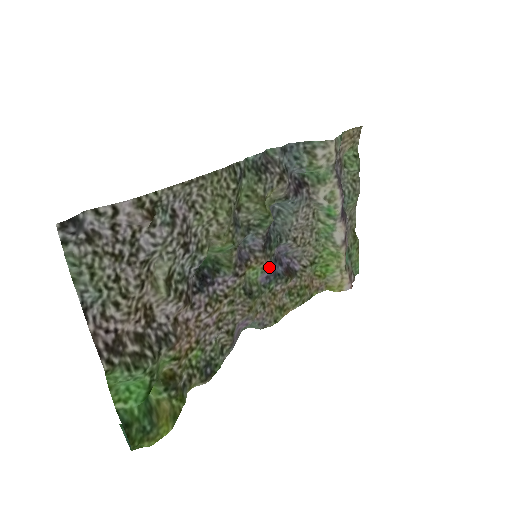
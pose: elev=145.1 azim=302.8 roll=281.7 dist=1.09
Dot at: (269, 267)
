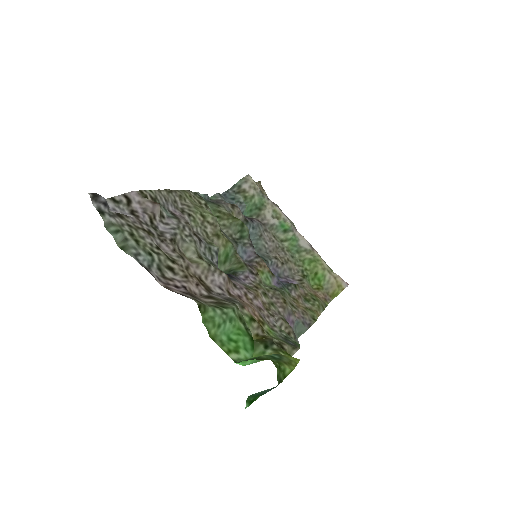
Dot at: (273, 274)
